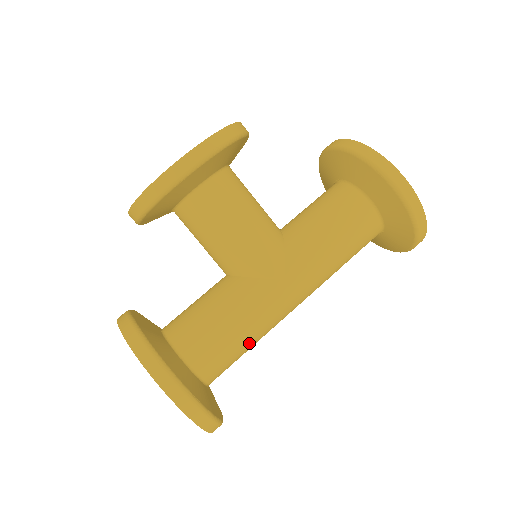
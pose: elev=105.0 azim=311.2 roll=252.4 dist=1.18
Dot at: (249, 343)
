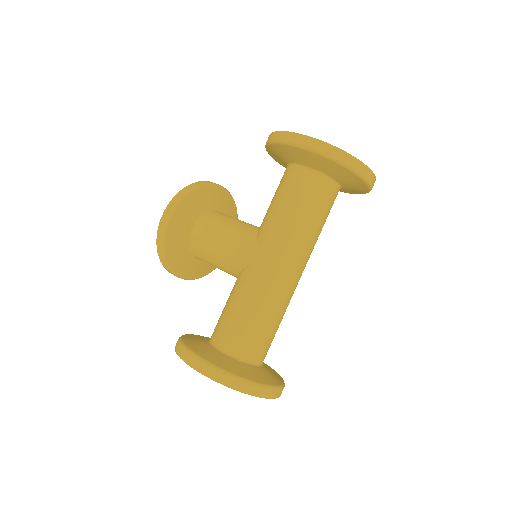
Dot at: (261, 317)
